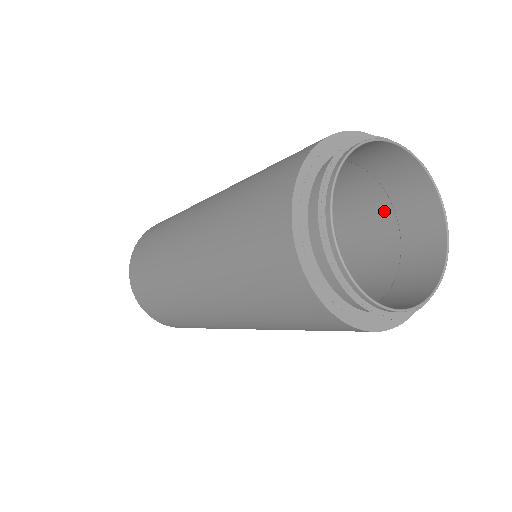
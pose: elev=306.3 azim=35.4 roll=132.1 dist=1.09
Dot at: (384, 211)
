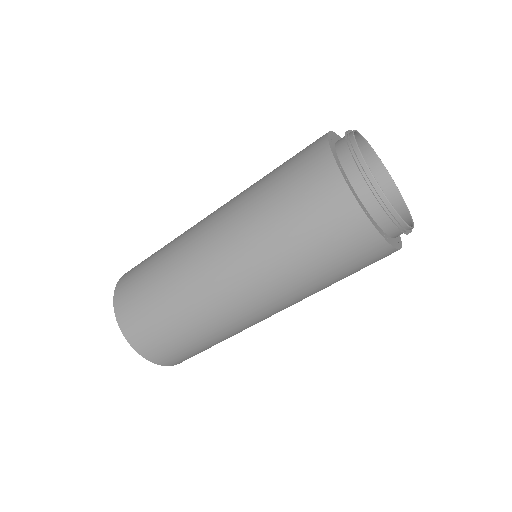
Dot at: occluded
